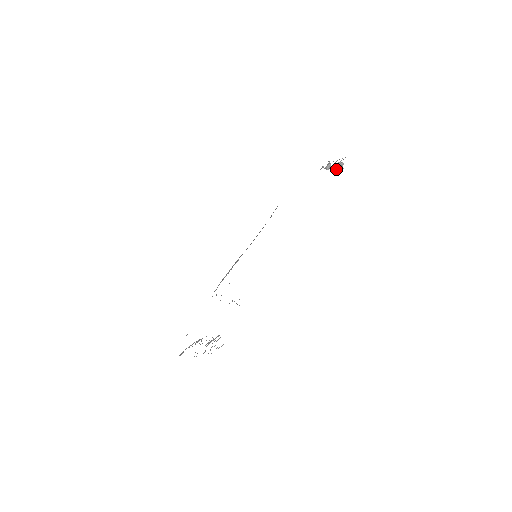
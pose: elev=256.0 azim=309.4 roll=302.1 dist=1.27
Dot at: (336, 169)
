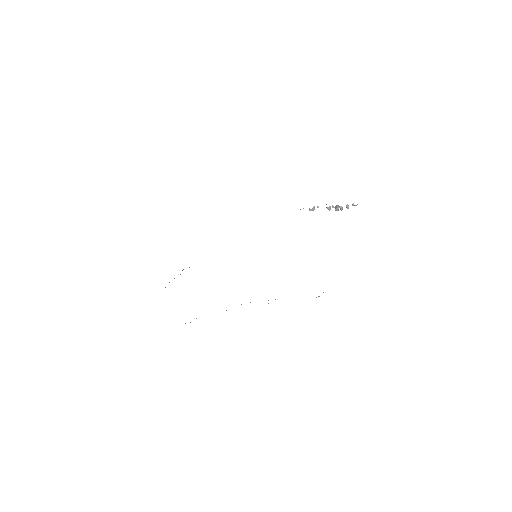
Dot at: (341, 208)
